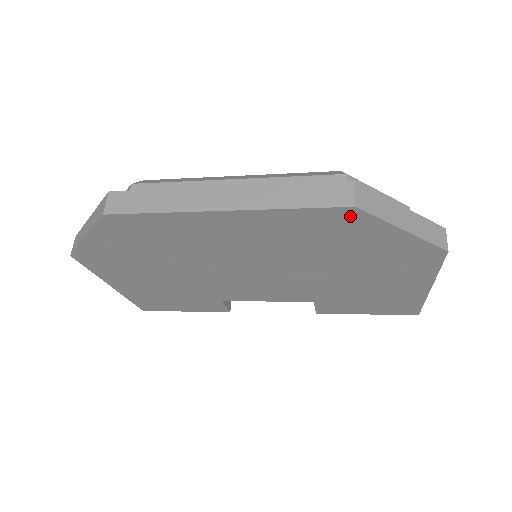
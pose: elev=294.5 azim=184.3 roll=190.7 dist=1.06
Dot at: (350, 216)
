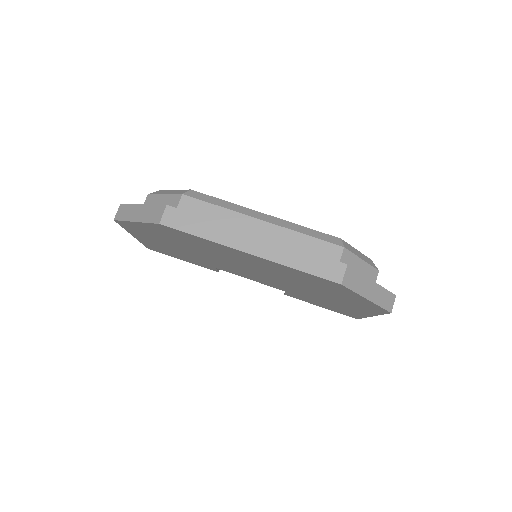
Dot at: (336, 285)
